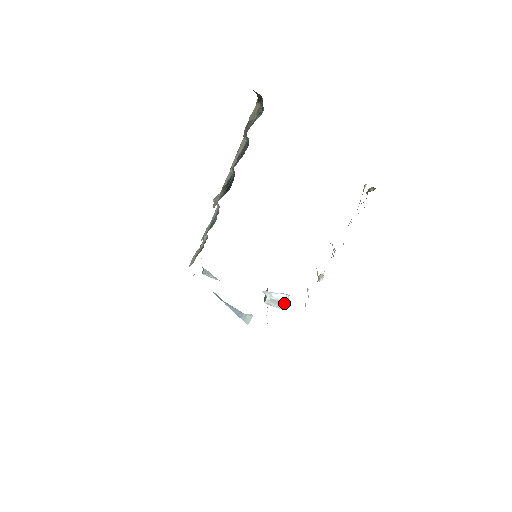
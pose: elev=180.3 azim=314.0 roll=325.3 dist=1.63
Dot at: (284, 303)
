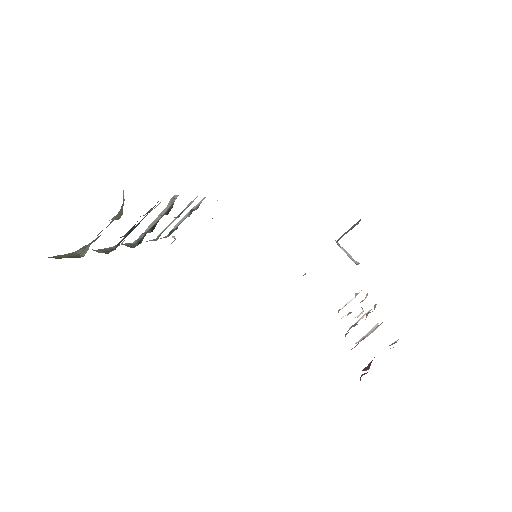
Dot at: occluded
